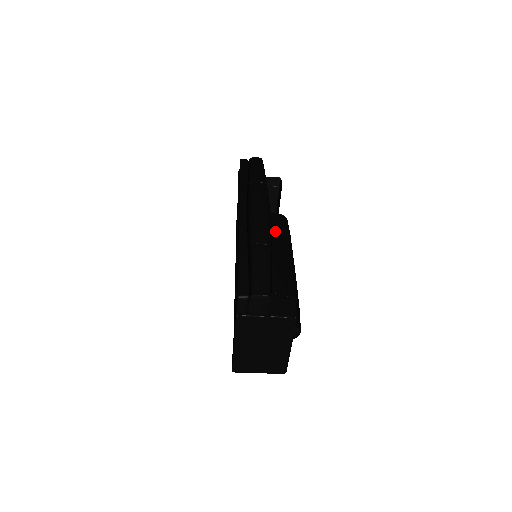
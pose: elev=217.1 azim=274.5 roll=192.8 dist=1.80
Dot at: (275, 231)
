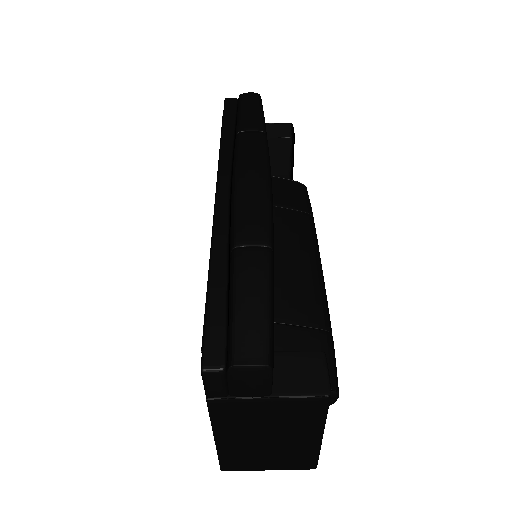
Dot at: (287, 210)
